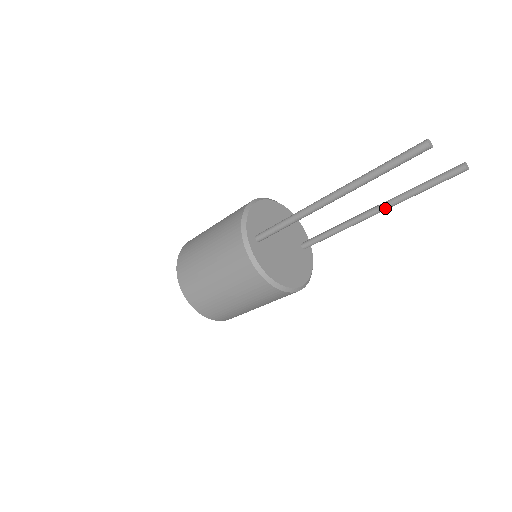
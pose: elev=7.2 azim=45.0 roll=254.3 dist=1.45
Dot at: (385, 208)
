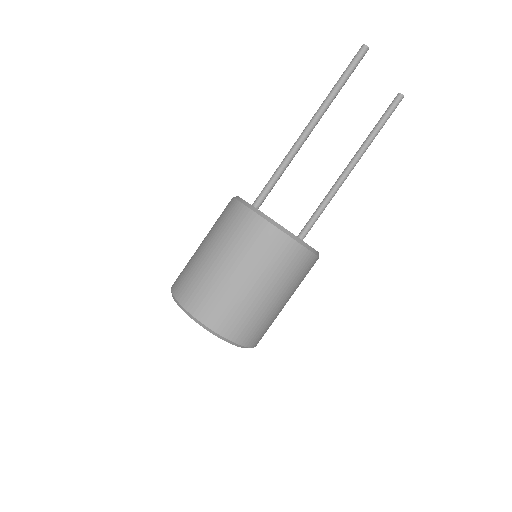
Dot at: (357, 158)
